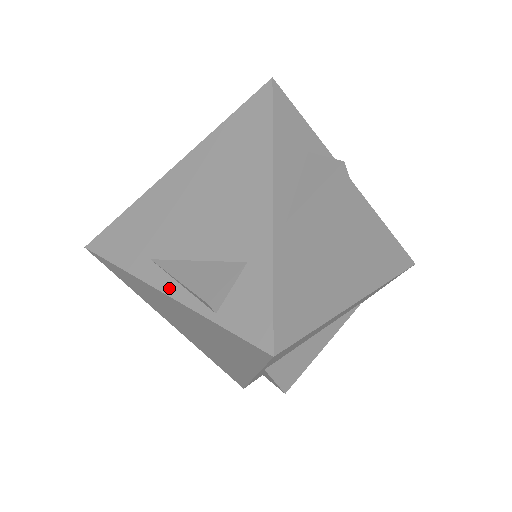
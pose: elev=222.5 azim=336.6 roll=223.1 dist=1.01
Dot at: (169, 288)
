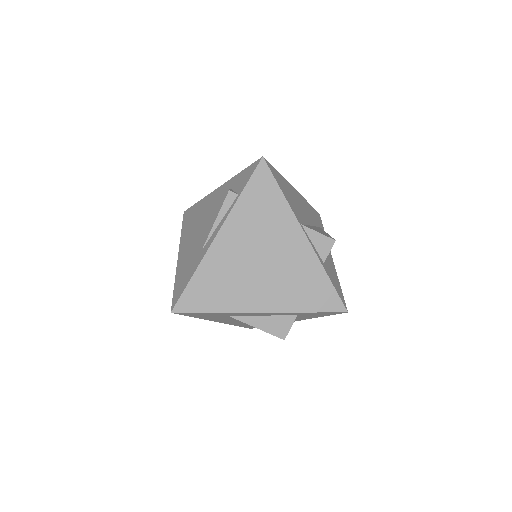
Dot at: (217, 230)
